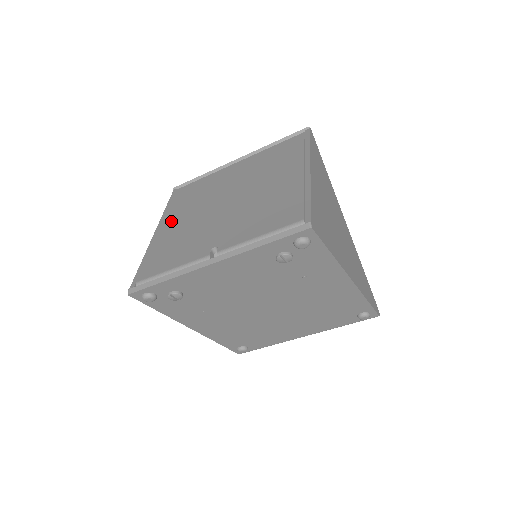
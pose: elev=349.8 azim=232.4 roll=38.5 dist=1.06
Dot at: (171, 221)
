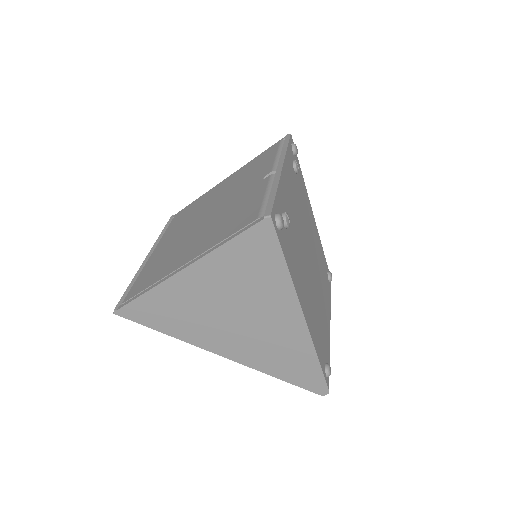
Dot at: (181, 259)
